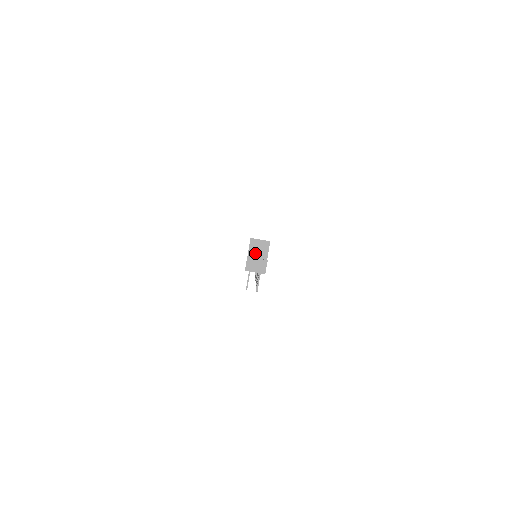
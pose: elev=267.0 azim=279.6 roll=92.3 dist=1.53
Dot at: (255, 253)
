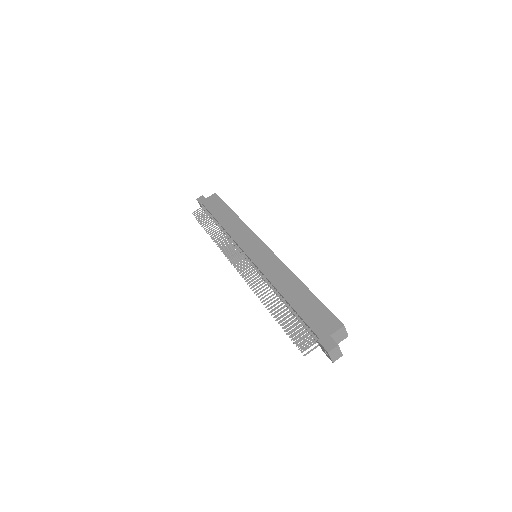
Dot at: (335, 337)
